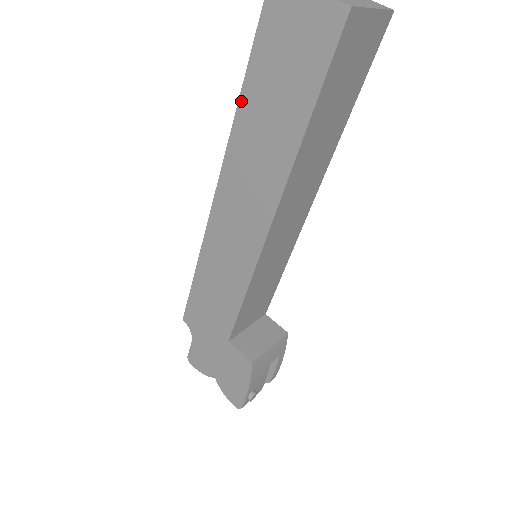
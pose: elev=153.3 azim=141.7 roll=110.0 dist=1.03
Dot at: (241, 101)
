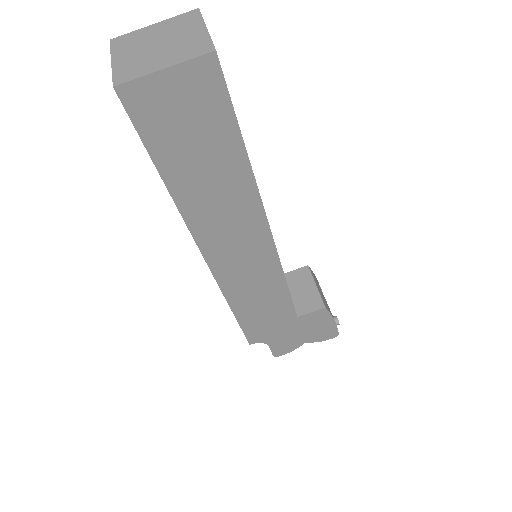
Dot at: (172, 191)
